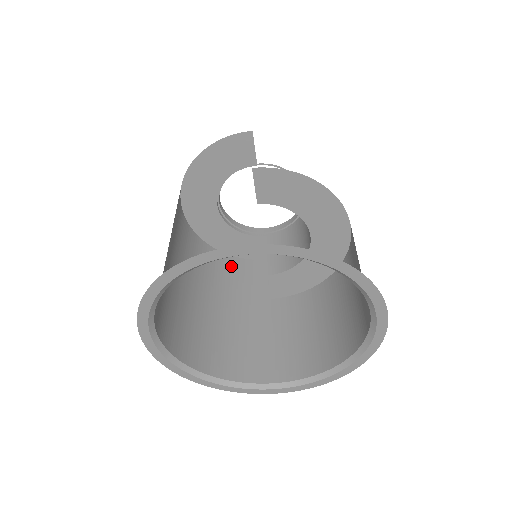
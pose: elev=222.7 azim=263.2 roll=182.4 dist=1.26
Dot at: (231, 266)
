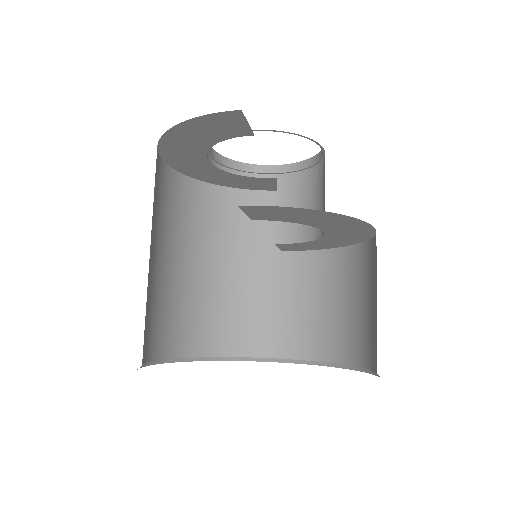
Dot at: (236, 205)
